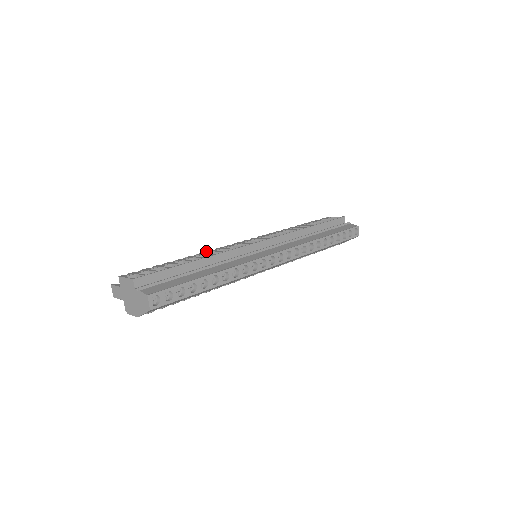
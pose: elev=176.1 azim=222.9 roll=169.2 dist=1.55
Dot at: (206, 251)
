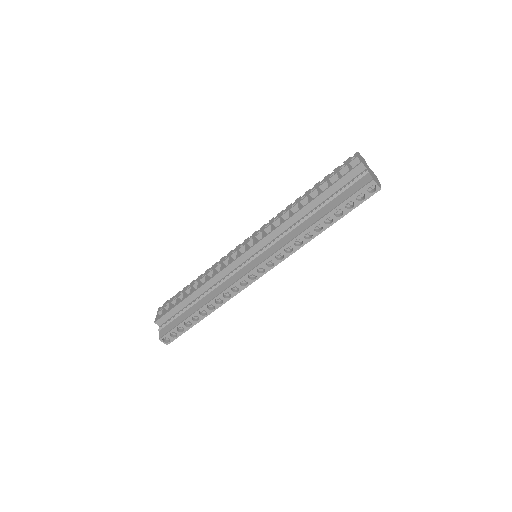
Dot at: (212, 265)
